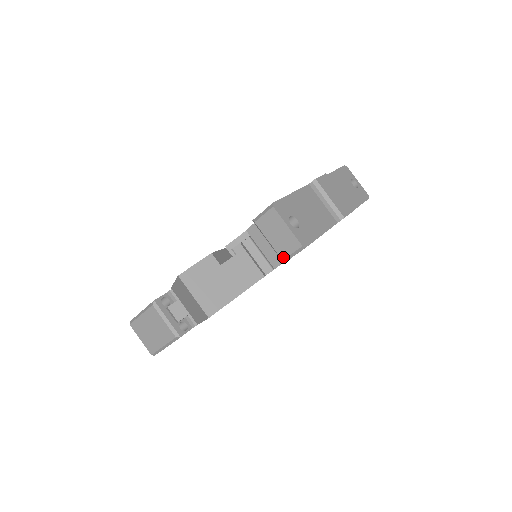
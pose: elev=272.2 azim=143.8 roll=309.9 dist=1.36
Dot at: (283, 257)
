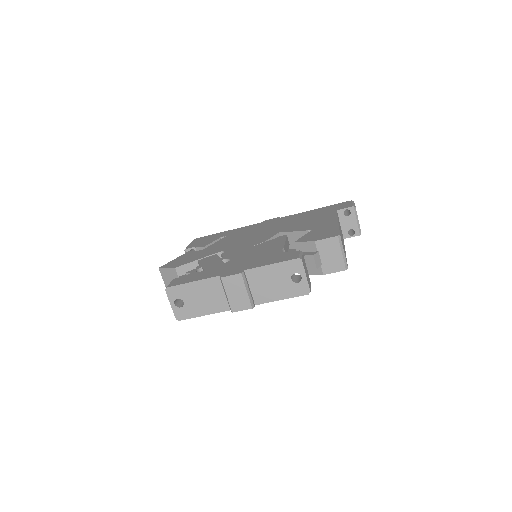
Dot at: occluded
